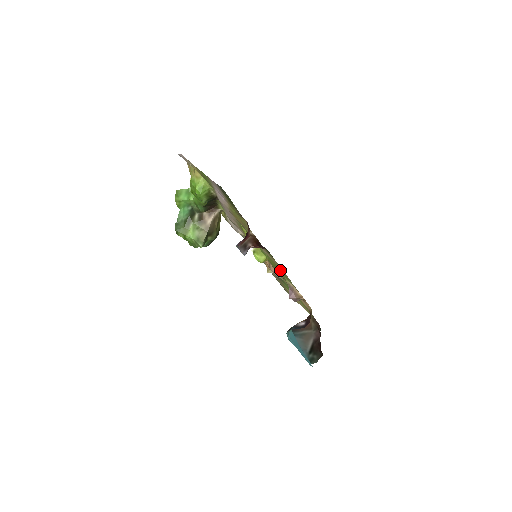
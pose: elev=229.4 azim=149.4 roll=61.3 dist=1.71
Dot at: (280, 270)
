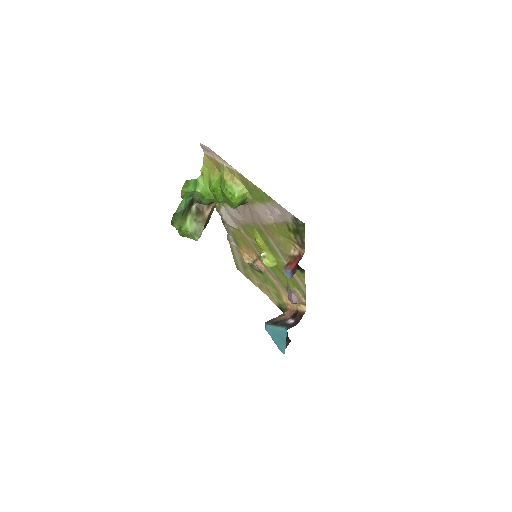
Dot at: (291, 278)
